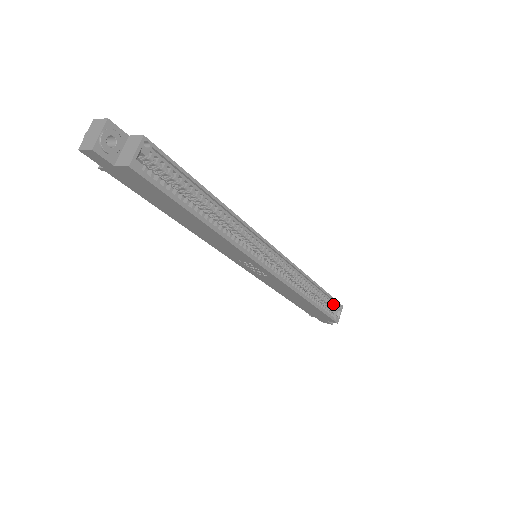
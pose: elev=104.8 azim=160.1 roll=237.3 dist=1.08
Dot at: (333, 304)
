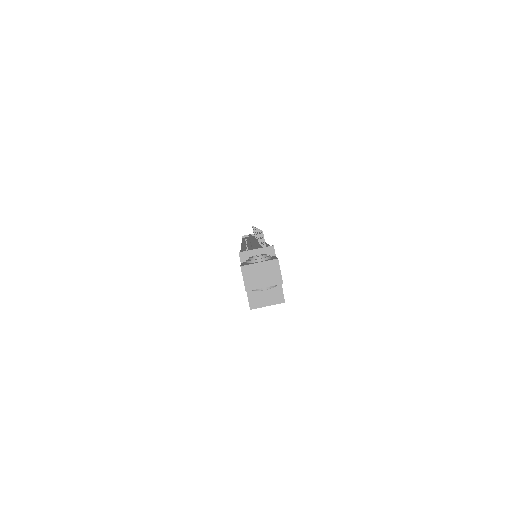
Dot at: occluded
